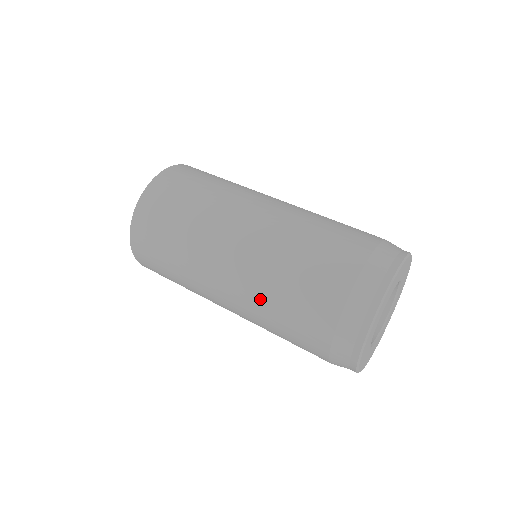
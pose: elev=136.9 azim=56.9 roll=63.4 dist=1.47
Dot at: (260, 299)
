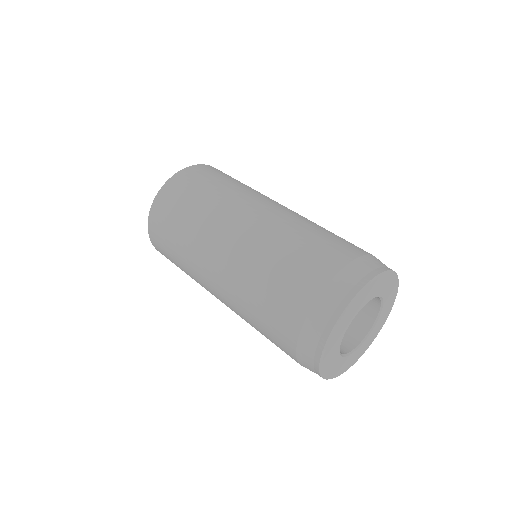
Dot at: (241, 303)
